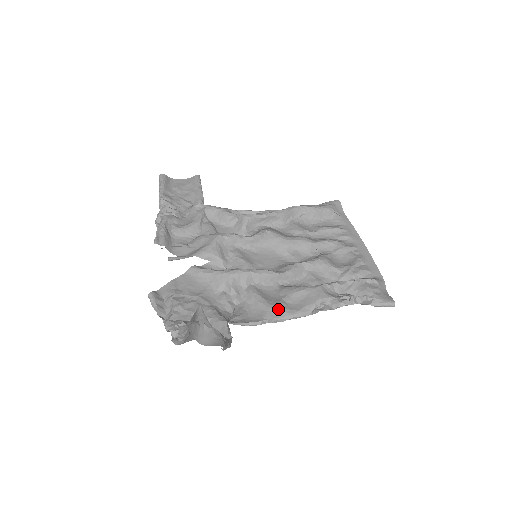
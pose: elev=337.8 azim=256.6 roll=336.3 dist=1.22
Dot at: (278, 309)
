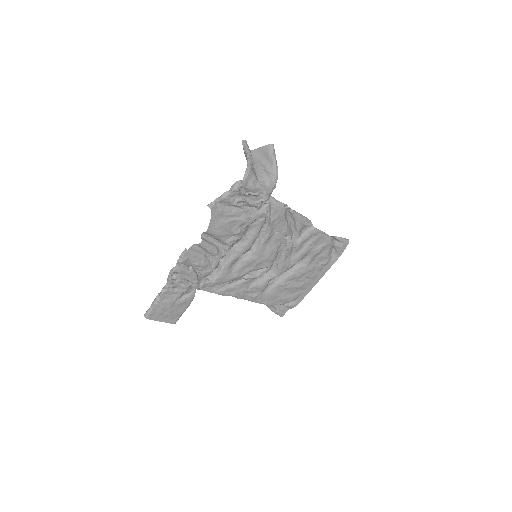
Dot at: (290, 215)
